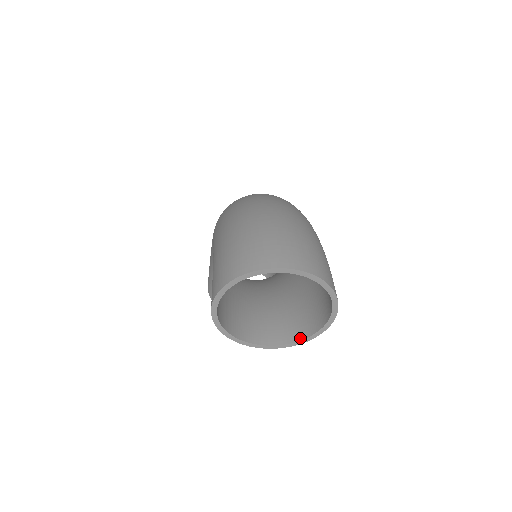
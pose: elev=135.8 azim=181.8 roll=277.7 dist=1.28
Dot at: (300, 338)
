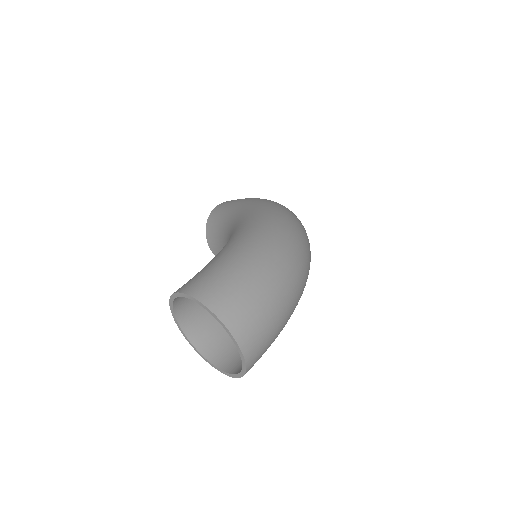
Dot at: (203, 353)
